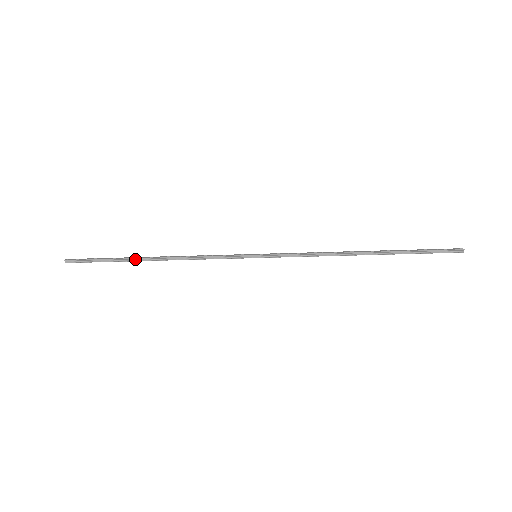
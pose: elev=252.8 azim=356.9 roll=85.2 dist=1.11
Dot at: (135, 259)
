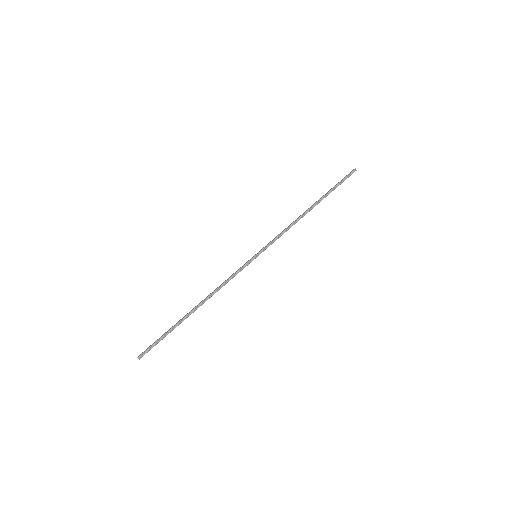
Dot at: (185, 317)
